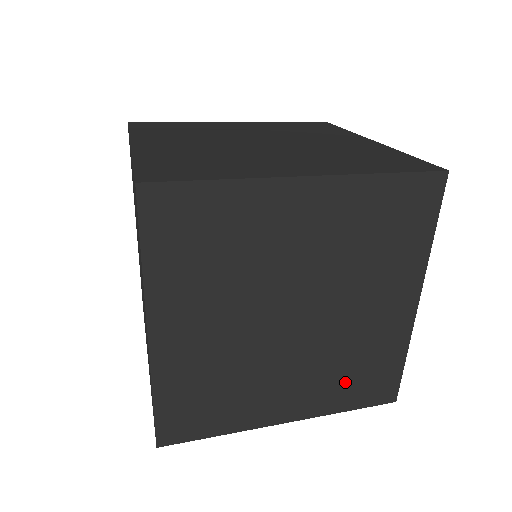
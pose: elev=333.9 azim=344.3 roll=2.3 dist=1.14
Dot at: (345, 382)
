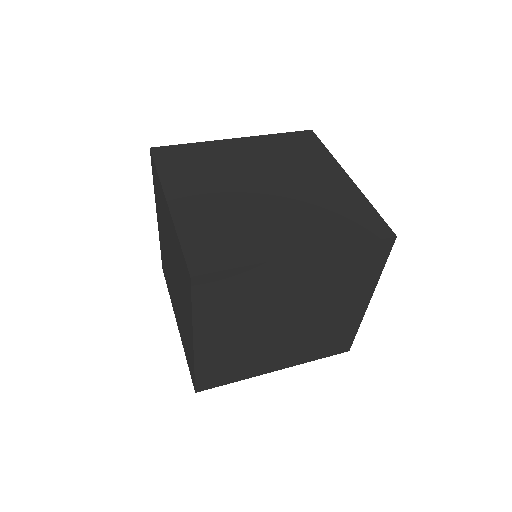
Dot at: (317, 347)
